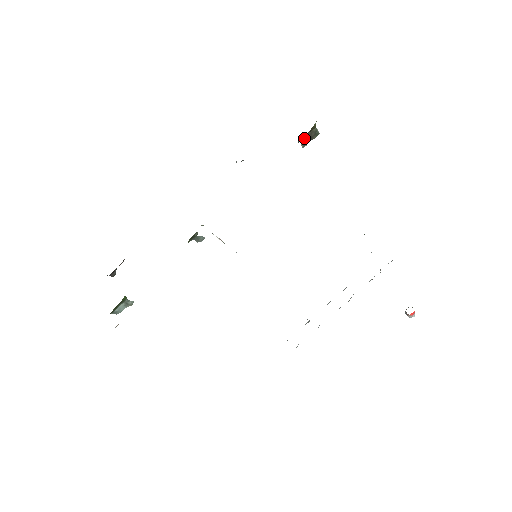
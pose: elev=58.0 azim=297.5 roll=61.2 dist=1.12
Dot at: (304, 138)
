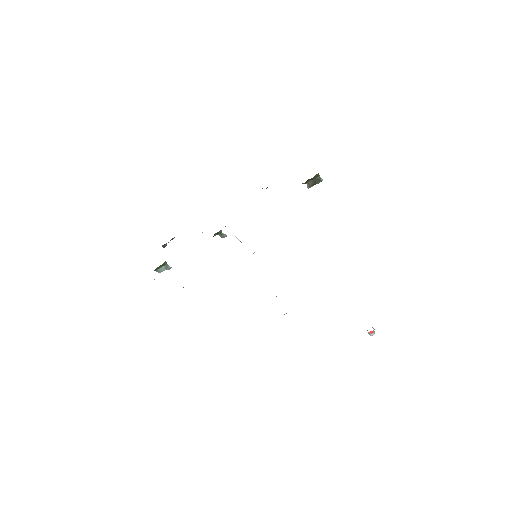
Dot at: (310, 182)
